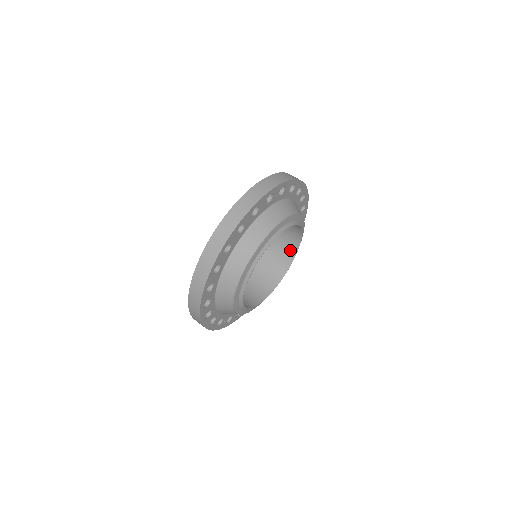
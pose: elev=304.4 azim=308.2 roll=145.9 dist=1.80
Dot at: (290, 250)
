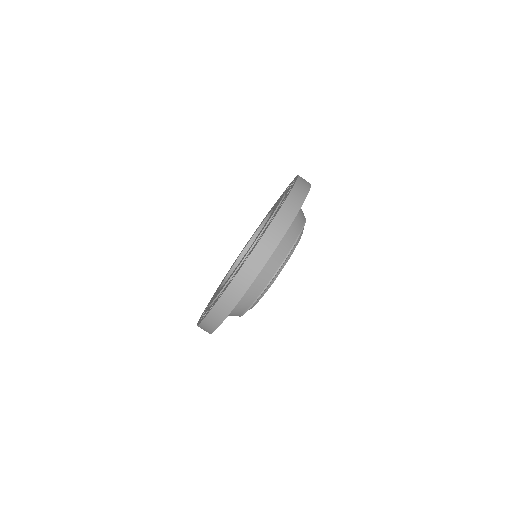
Dot at: occluded
